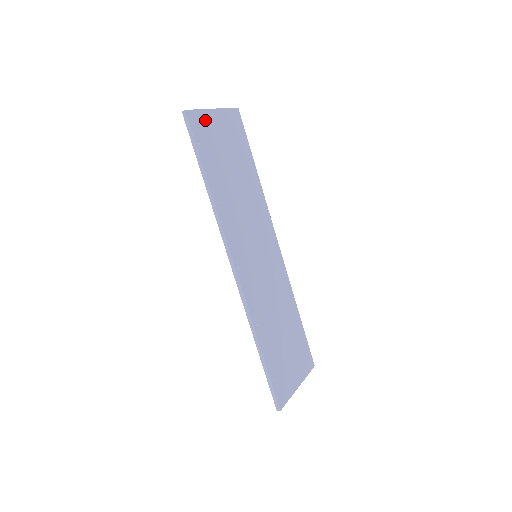
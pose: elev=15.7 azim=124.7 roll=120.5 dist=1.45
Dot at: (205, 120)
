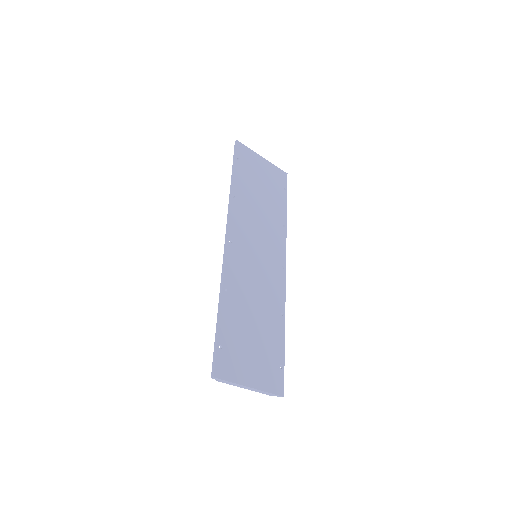
Dot at: (251, 156)
